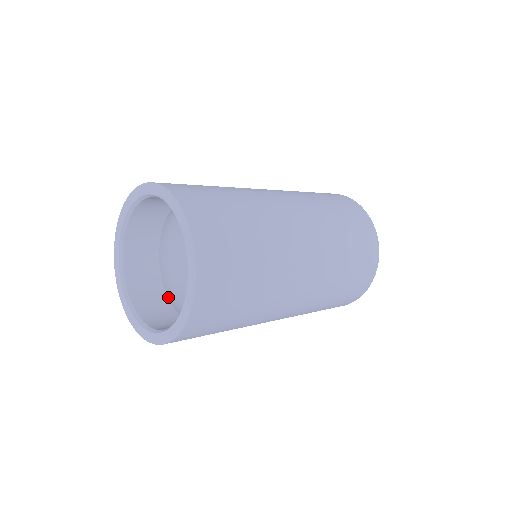
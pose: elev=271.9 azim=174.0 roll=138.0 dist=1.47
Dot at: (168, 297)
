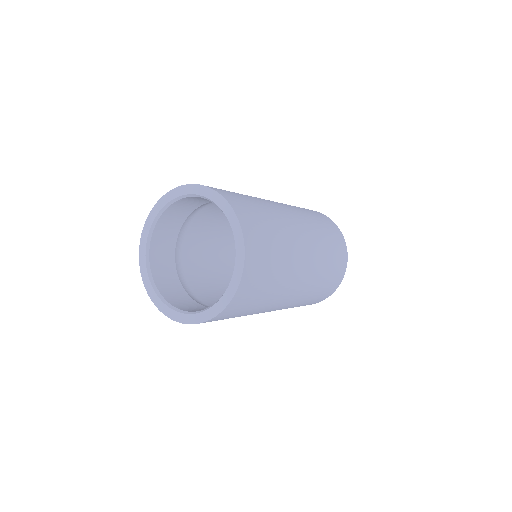
Dot at: (204, 306)
